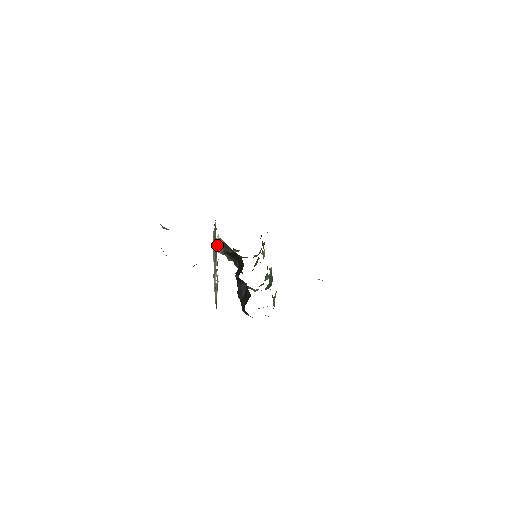
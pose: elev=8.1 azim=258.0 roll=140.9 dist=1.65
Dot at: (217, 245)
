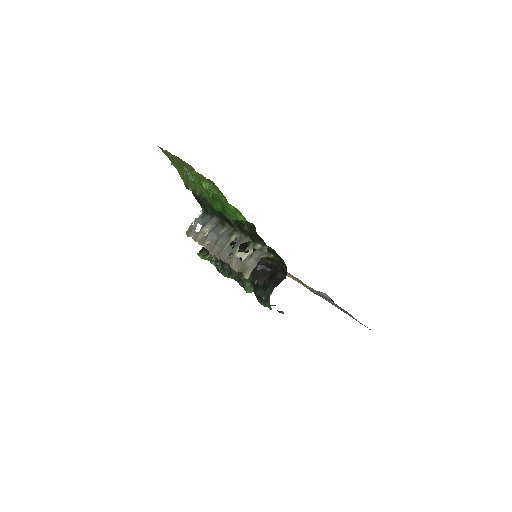
Dot at: occluded
